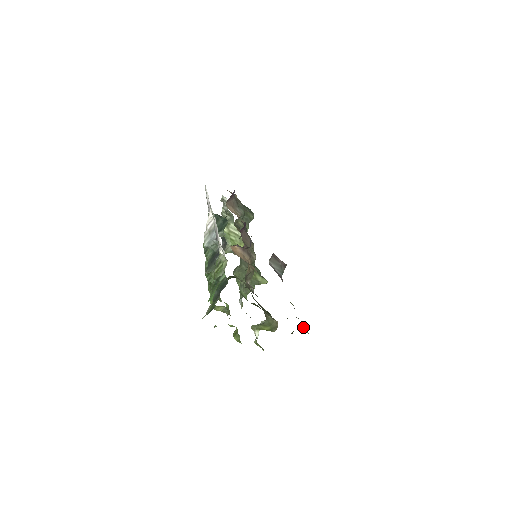
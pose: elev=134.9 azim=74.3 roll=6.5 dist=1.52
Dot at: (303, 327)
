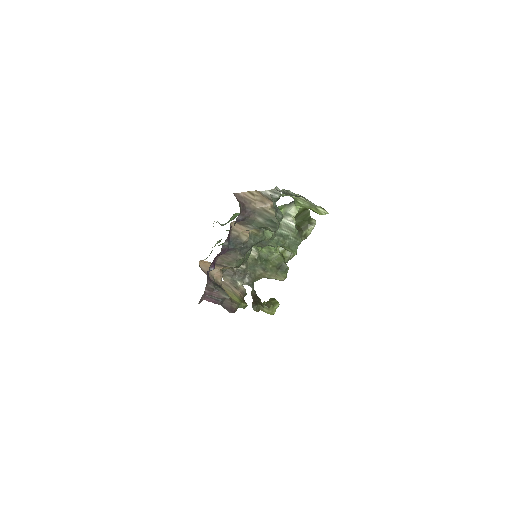
Dot at: (266, 309)
